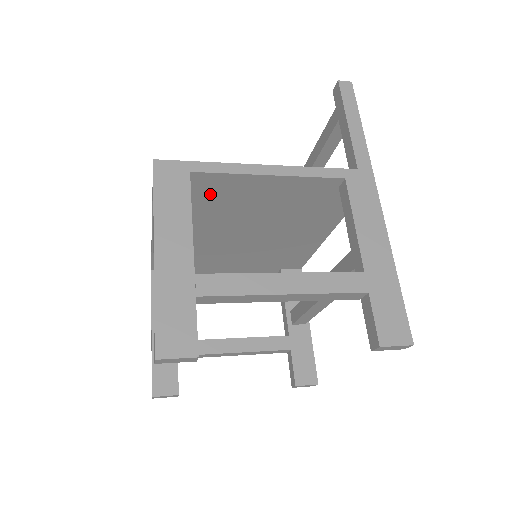
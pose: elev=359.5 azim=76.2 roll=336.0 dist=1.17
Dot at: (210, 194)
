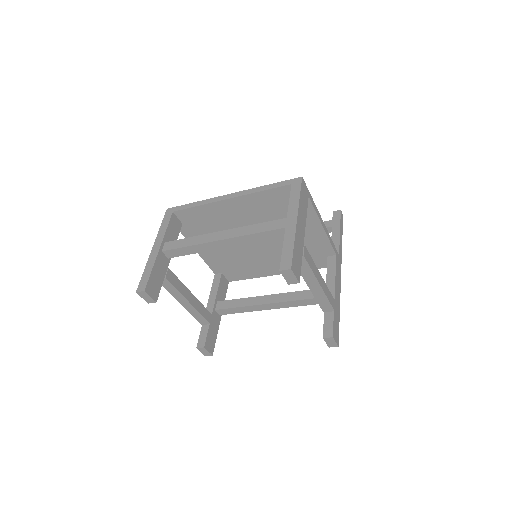
Dot at: occluded
